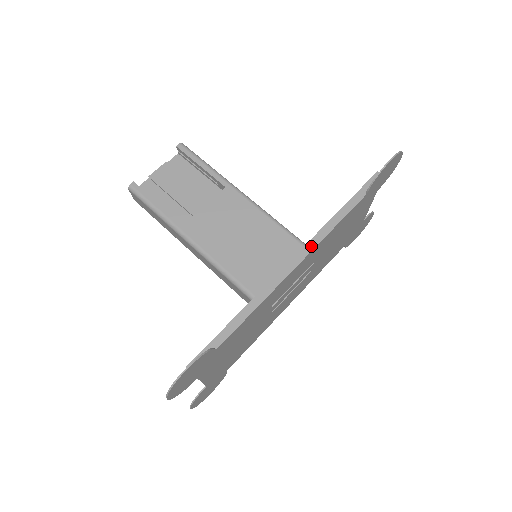
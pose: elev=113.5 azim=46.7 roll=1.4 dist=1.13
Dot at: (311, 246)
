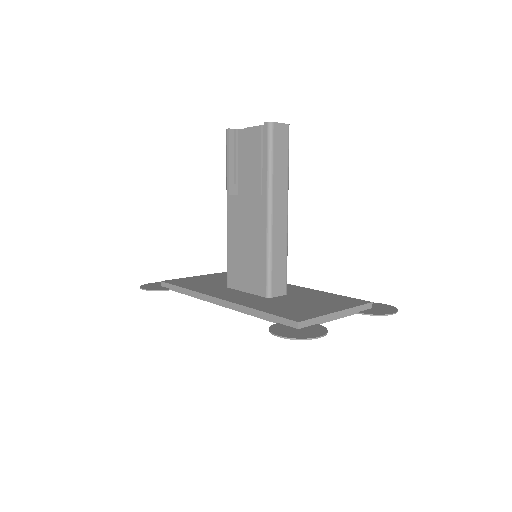
Dot at: (229, 306)
